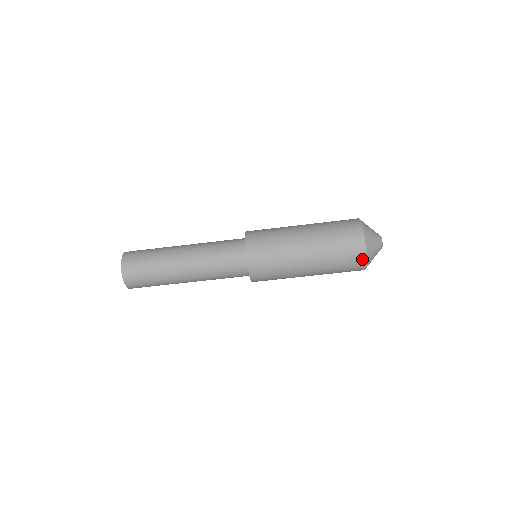
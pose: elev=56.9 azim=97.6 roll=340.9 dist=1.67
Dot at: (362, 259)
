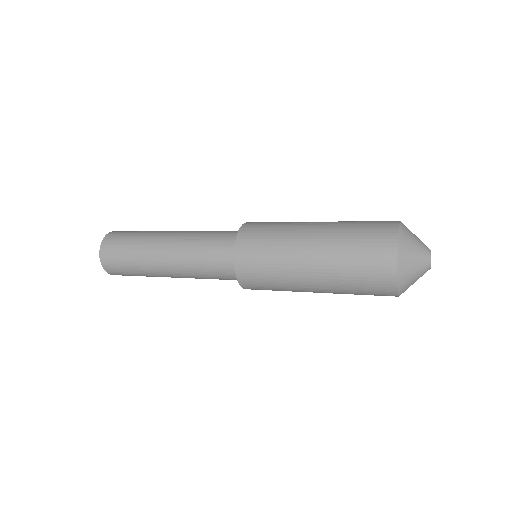
Dot at: (391, 283)
